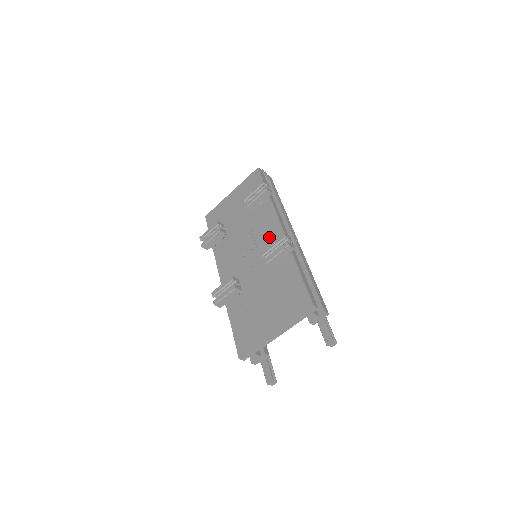
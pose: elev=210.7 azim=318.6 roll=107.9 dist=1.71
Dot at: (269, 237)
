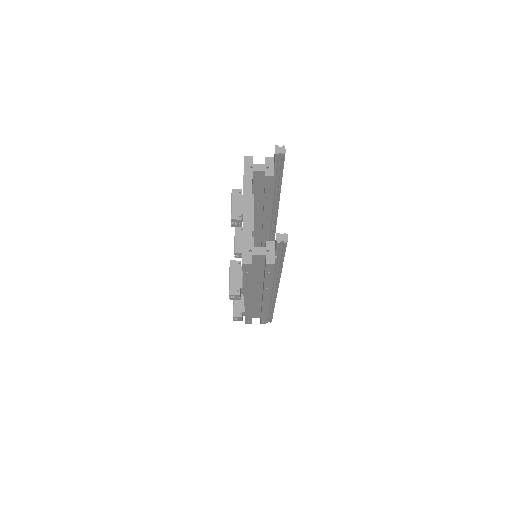
Dot at: occluded
